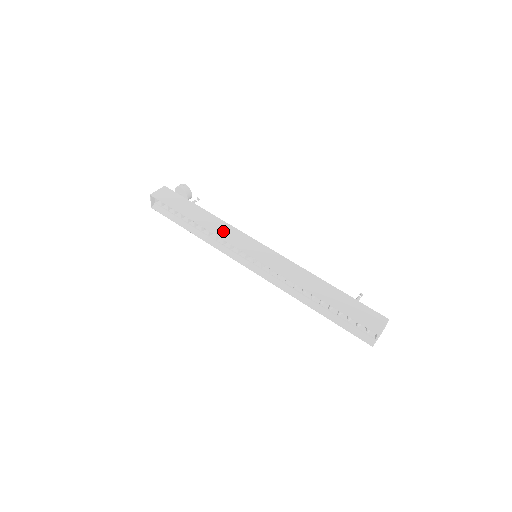
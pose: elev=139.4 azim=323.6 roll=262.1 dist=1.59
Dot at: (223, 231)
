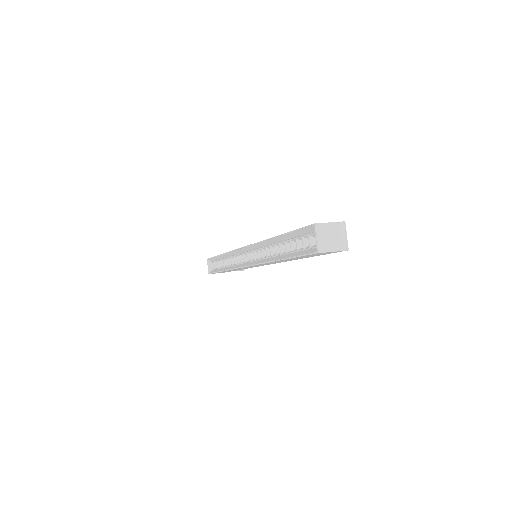
Dot at: occluded
